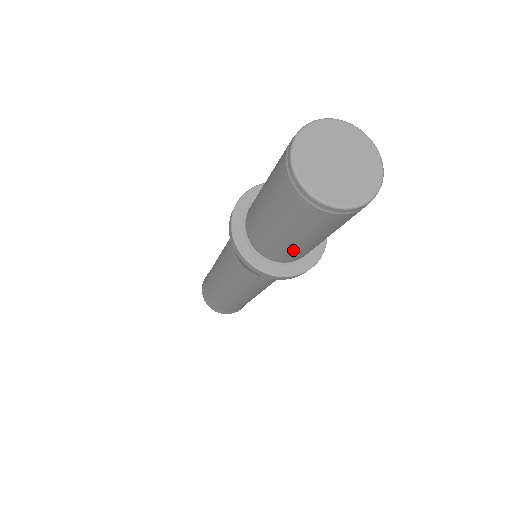
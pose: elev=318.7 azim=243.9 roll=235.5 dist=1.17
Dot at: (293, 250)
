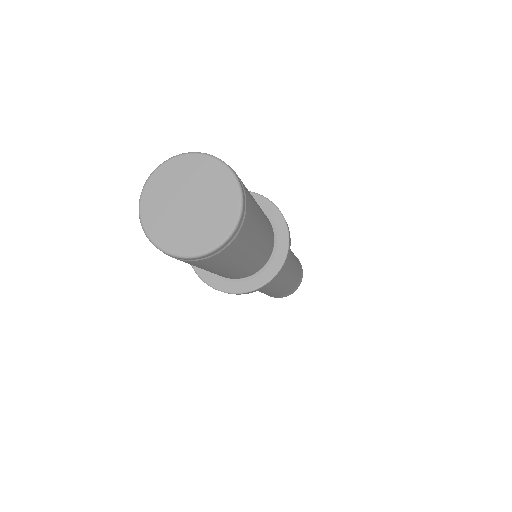
Dot at: occluded
